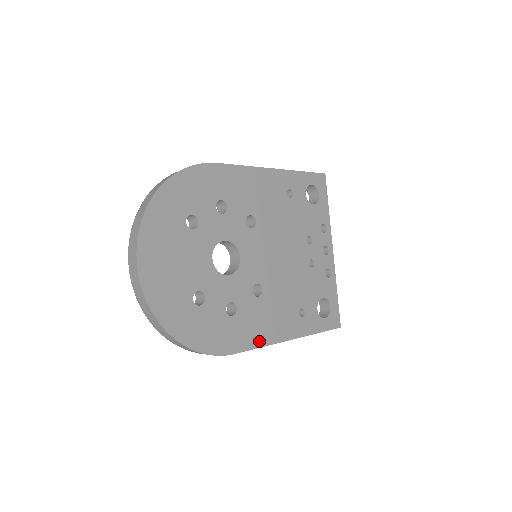
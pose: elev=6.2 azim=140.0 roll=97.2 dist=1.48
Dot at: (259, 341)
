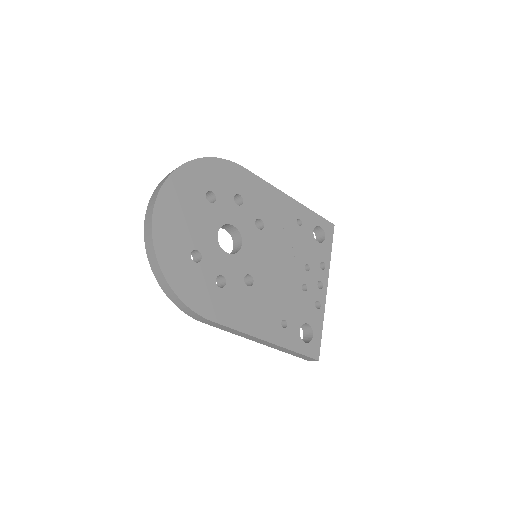
Dot at: (237, 324)
